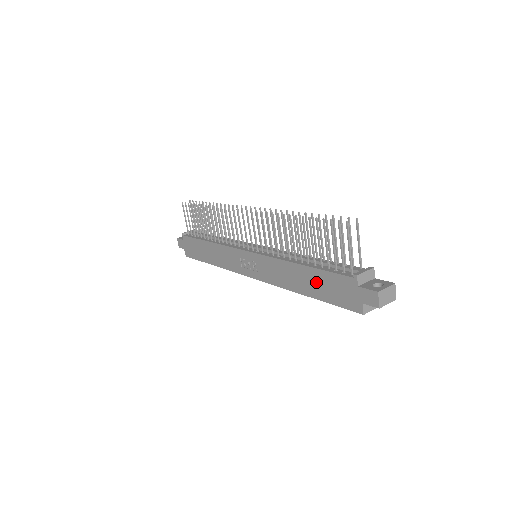
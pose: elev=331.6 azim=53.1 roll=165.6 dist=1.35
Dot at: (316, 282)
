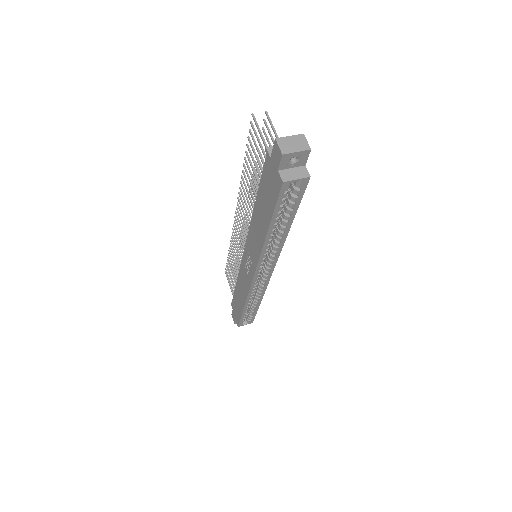
Dot at: (263, 204)
